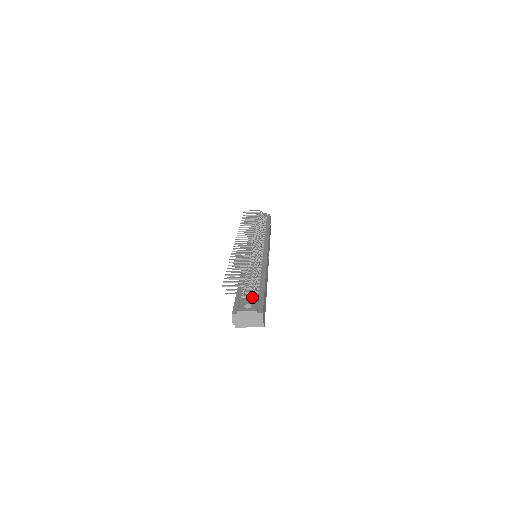
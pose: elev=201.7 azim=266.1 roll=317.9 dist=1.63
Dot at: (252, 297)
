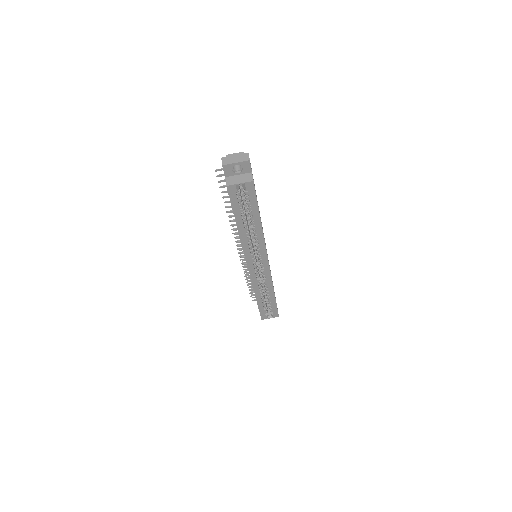
Dot at: occluded
